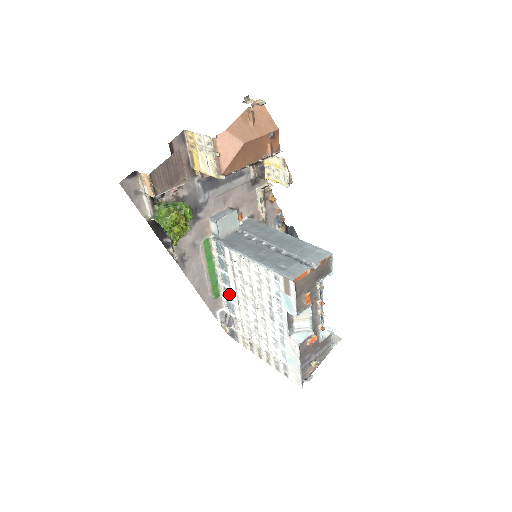
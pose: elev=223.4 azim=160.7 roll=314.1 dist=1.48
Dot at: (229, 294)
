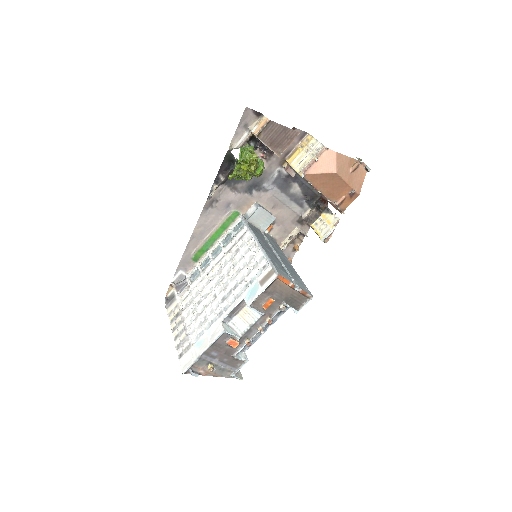
Dot at: (206, 265)
